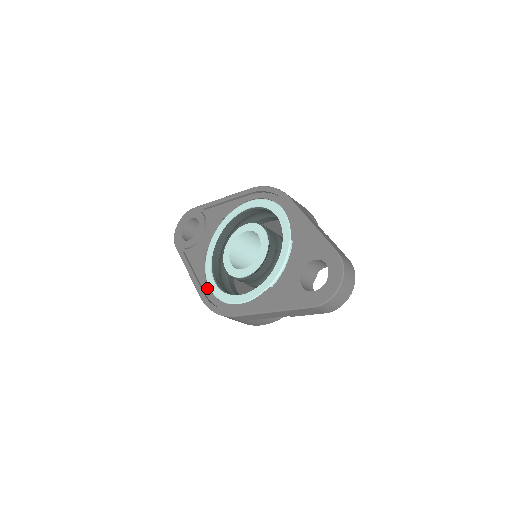
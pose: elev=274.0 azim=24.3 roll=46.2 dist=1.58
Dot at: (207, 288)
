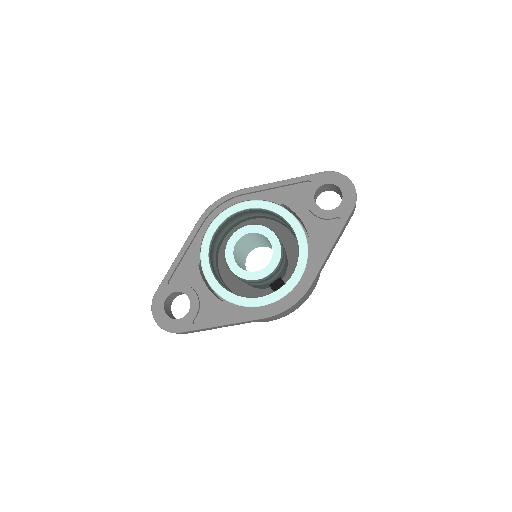
Dot at: (259, 308)
